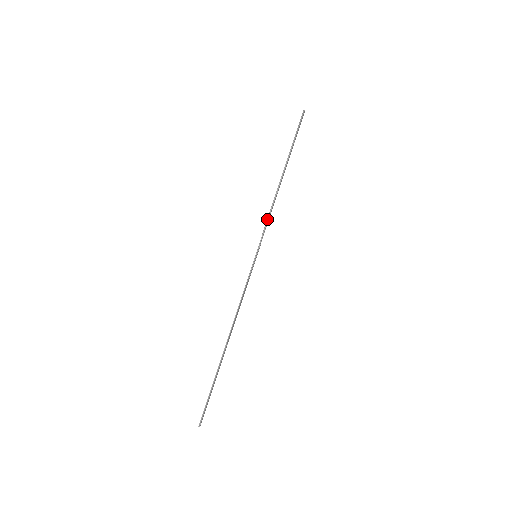
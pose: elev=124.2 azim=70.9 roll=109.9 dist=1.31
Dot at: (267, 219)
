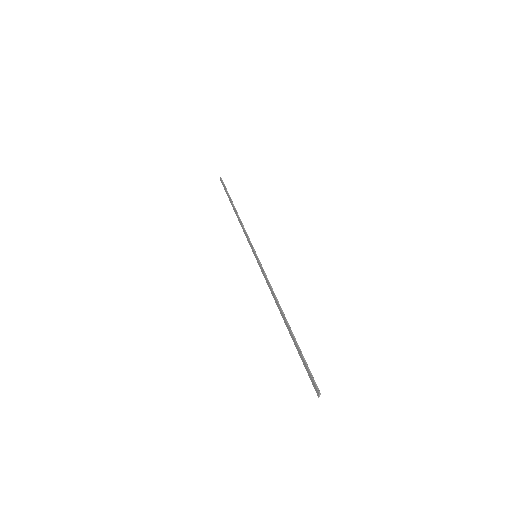
Dot at: (246, 232)
